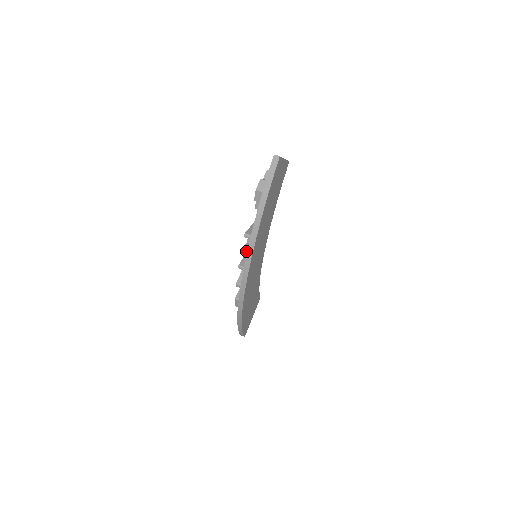
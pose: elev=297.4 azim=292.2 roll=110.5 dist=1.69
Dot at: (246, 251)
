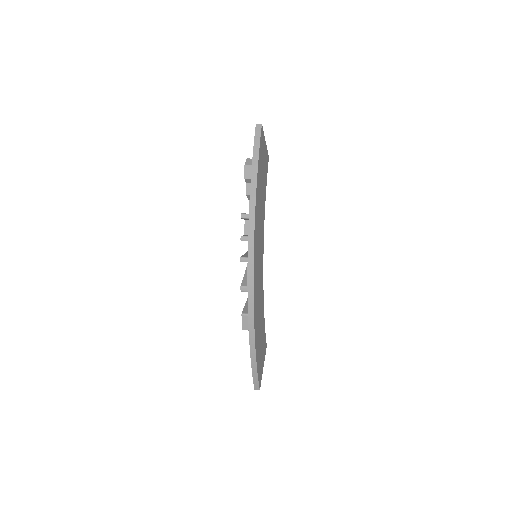
Dot at: (246, 236)
